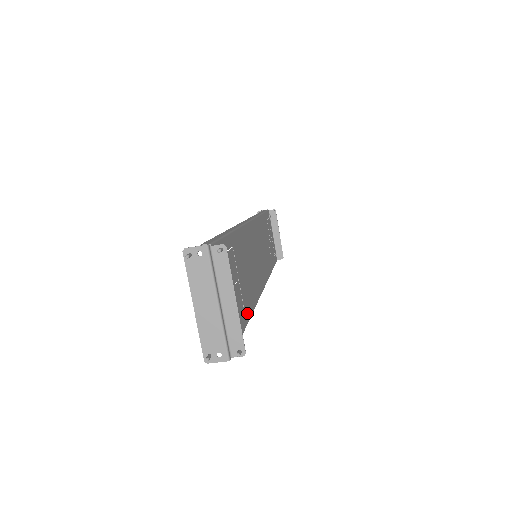
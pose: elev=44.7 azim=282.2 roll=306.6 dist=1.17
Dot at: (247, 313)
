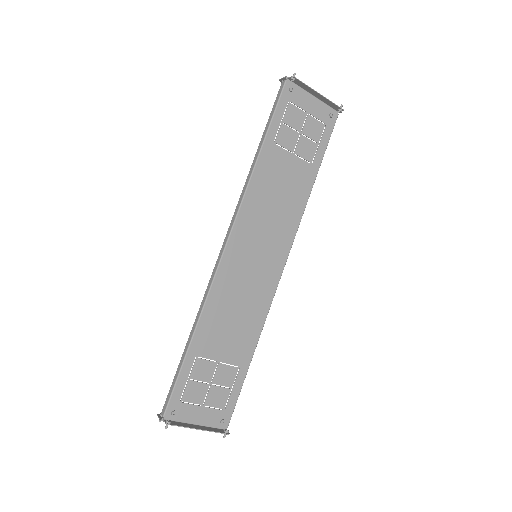
Dot at: (246, 359)
